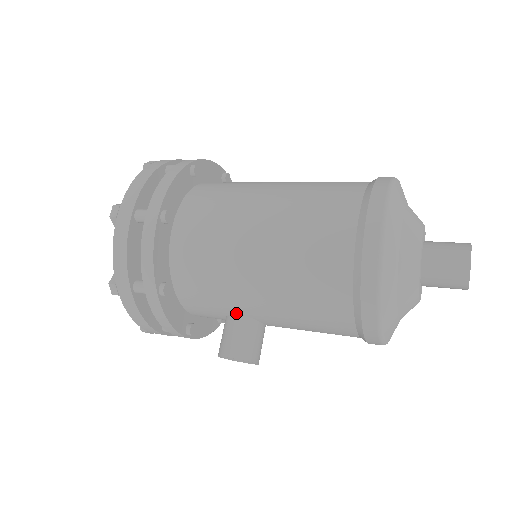
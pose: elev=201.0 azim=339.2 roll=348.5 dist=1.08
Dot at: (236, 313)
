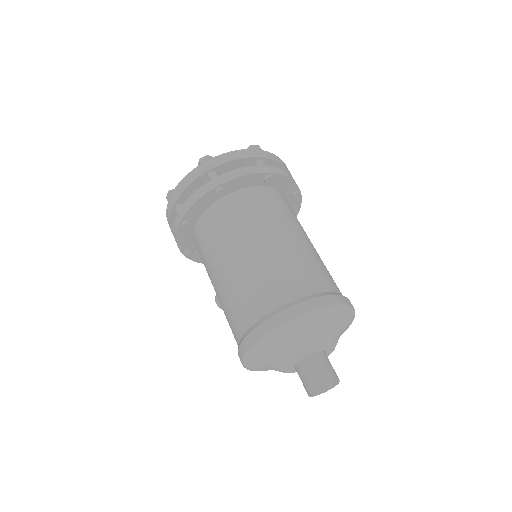
Dot at: occluded
